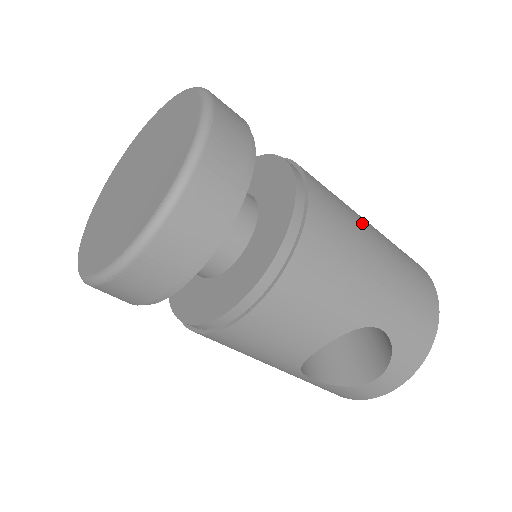
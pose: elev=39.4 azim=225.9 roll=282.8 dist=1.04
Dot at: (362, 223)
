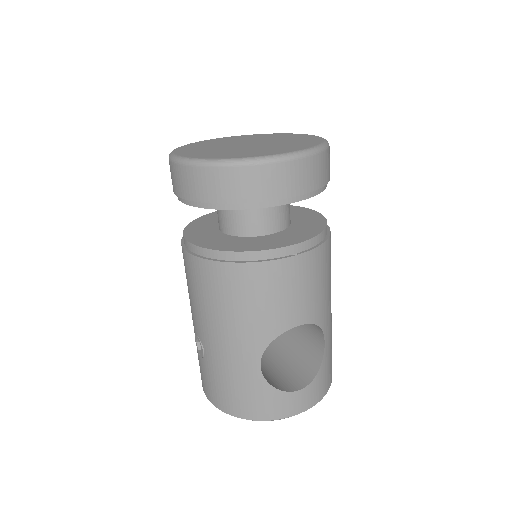
Dot at: occluded
